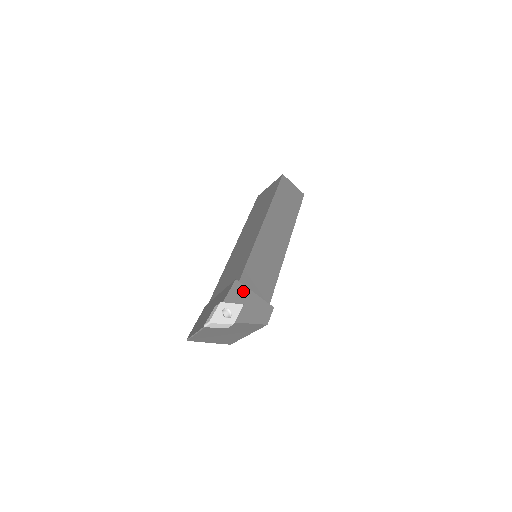
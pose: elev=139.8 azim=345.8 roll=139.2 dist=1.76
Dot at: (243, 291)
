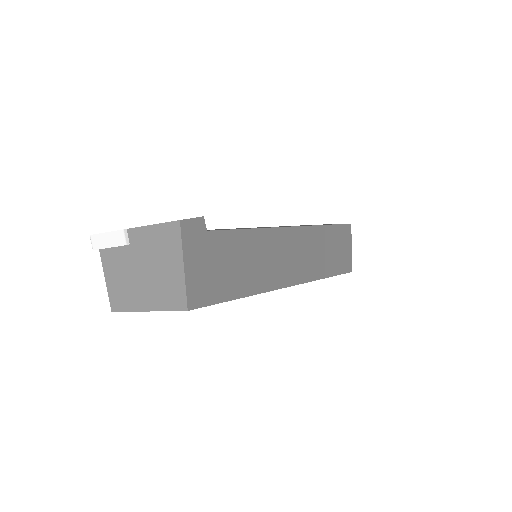
Dot at: occluded
